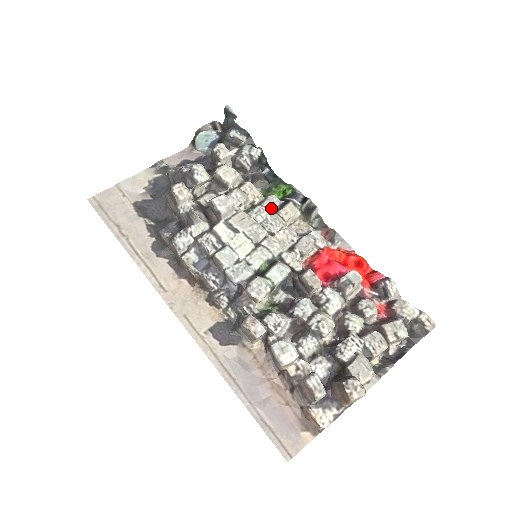
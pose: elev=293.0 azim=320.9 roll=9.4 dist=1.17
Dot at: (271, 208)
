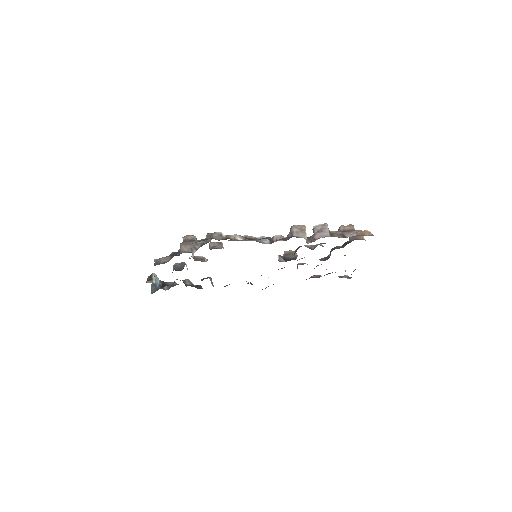
Dot at: occluded
